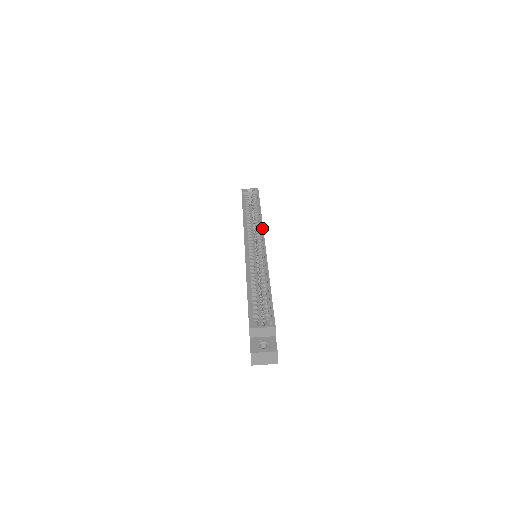
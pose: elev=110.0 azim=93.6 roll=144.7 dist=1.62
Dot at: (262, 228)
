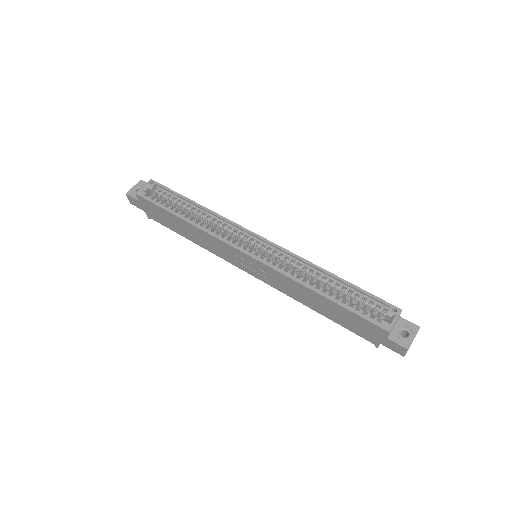
Dot at: (234, 224)
